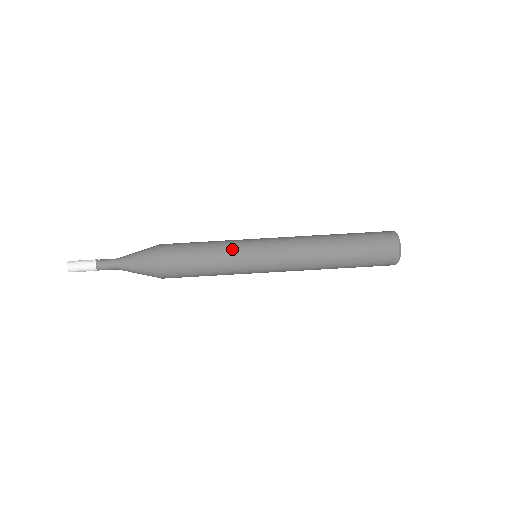
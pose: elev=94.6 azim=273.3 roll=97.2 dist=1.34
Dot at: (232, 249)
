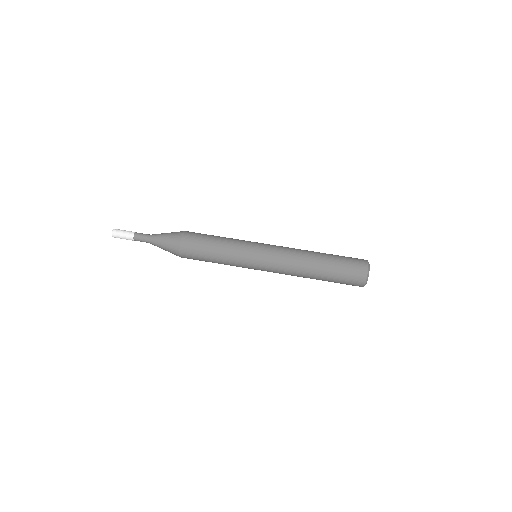
Dot at: (237, 254)
